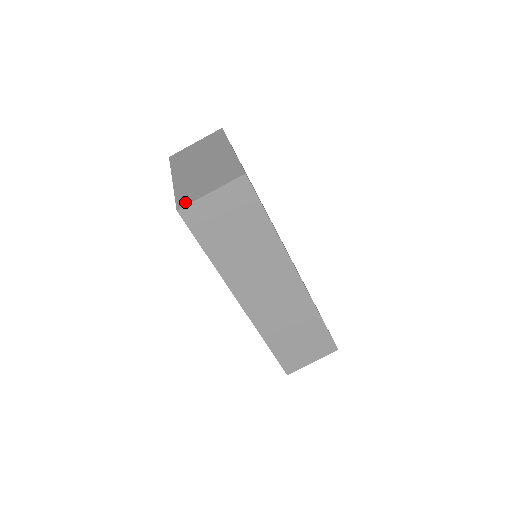
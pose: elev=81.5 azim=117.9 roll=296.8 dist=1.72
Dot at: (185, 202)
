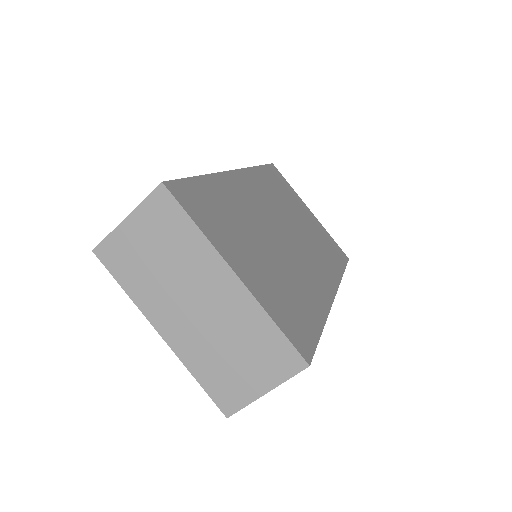
Dot at: (231, 405)
